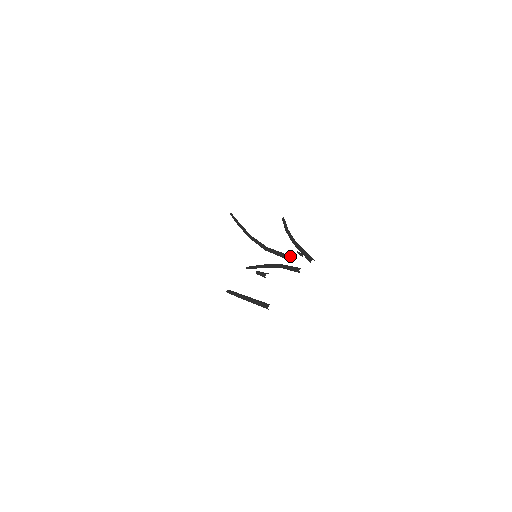
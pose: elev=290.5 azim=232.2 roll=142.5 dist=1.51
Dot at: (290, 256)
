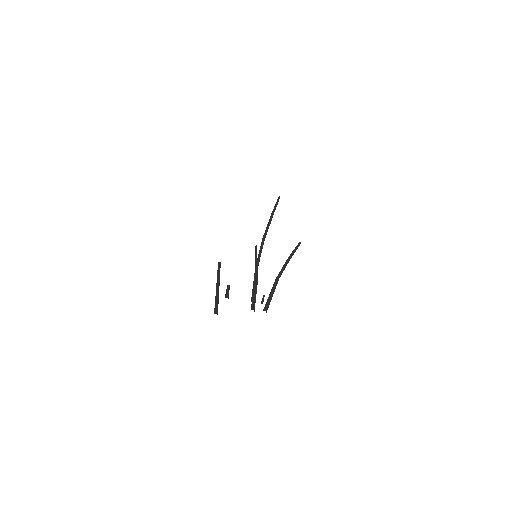
Dot at: (254, 297)
